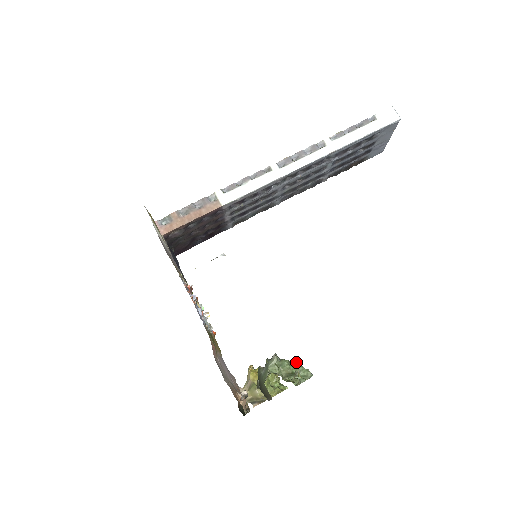
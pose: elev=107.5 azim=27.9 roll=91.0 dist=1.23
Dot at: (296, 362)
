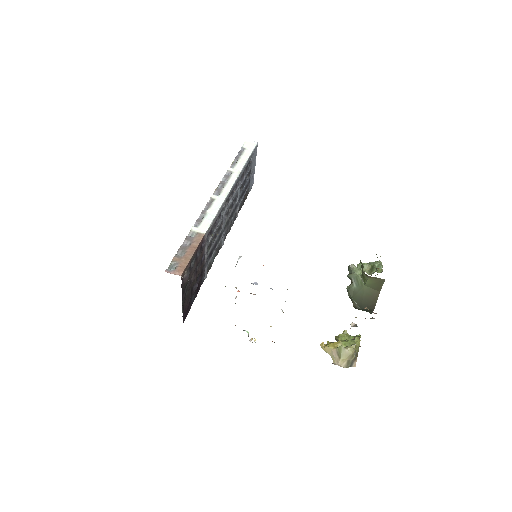
Dot at: occluded
